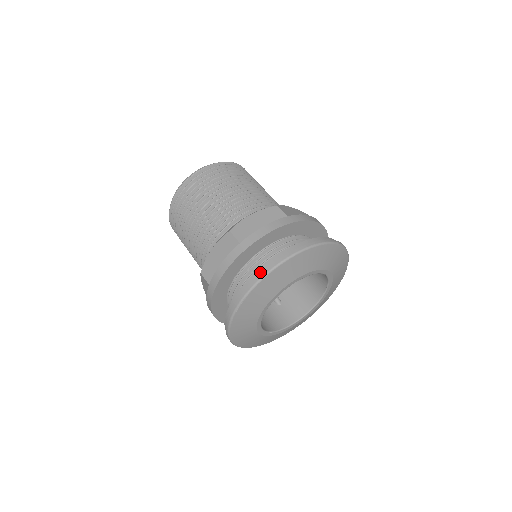
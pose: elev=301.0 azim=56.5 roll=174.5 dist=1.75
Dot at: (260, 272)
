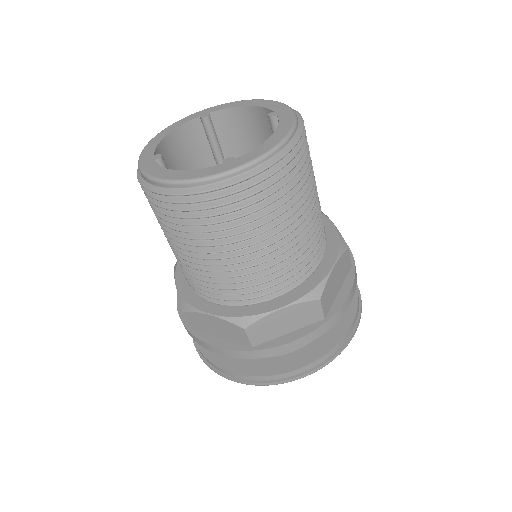
Dot at: (261, 379)
